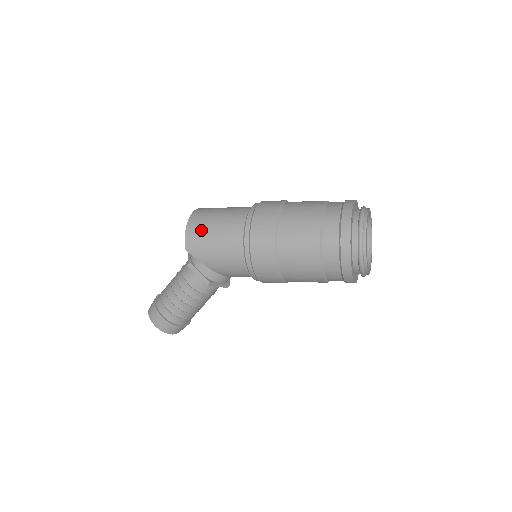
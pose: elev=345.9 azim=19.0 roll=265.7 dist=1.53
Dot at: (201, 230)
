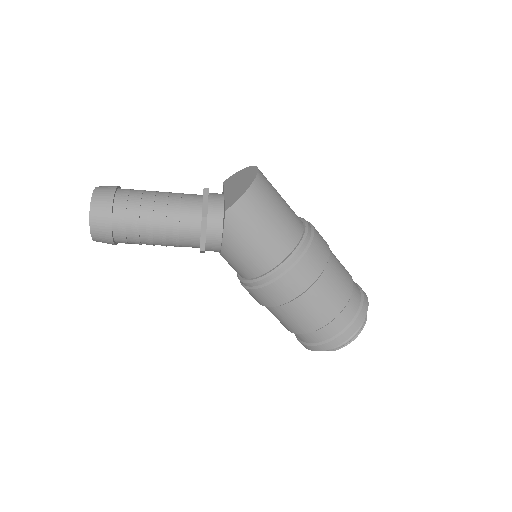
Dot at: (258, 210)
